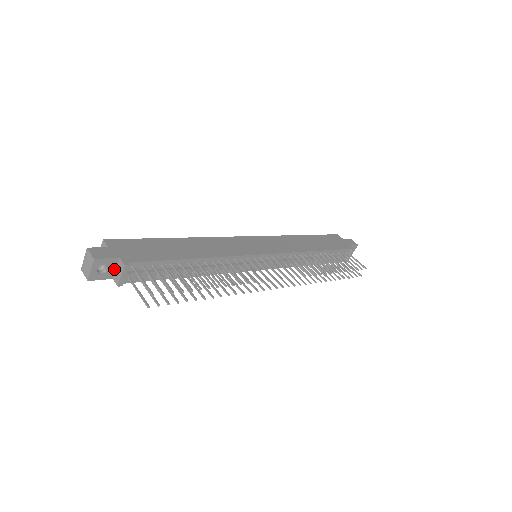
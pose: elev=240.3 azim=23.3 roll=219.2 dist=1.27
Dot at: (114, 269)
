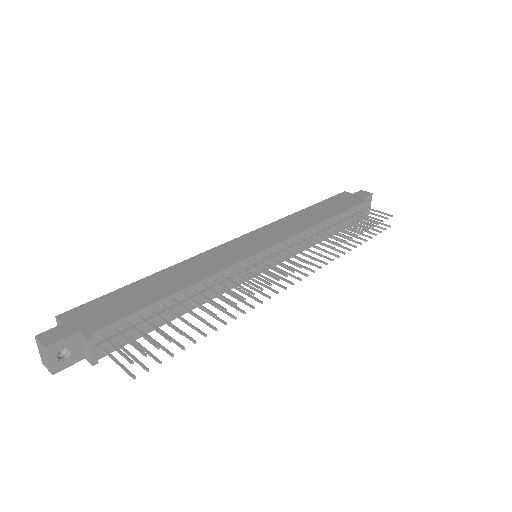
Dot at: (80, 347)
